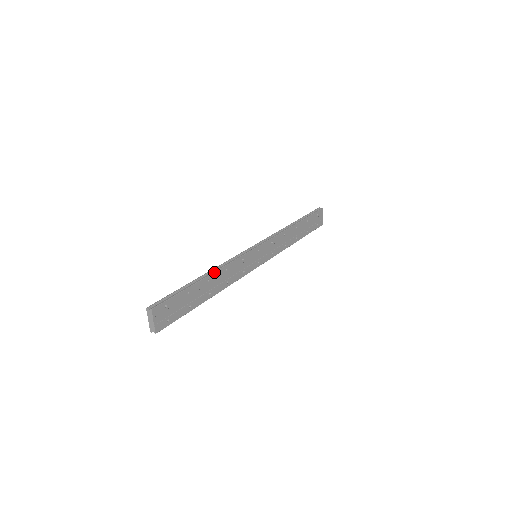
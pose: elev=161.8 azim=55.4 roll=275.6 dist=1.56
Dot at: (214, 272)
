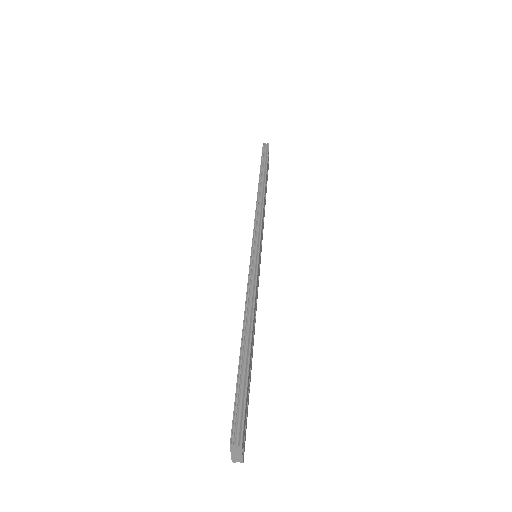
Dot at: (253, 321)
